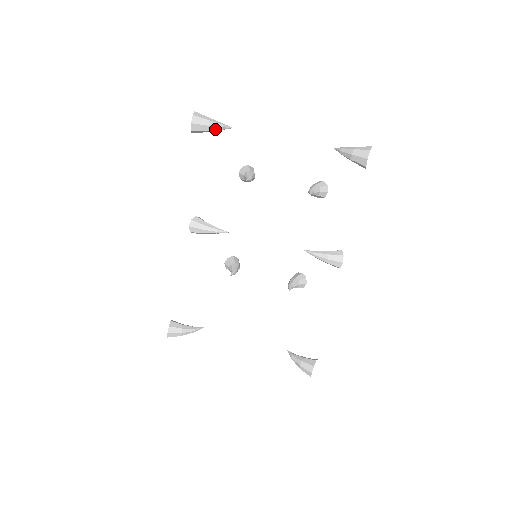
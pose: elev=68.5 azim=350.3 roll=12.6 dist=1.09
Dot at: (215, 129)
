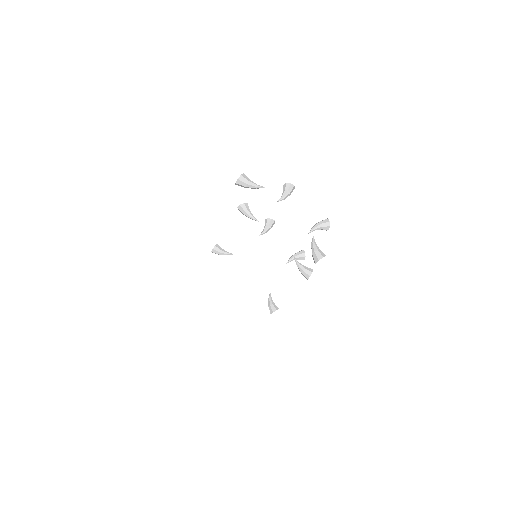
Dot at: (251, 188)
